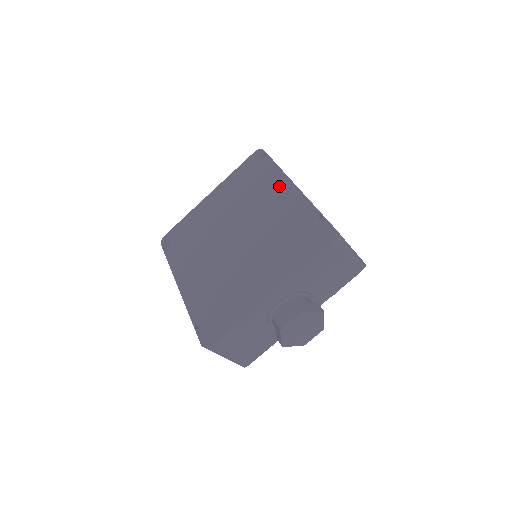
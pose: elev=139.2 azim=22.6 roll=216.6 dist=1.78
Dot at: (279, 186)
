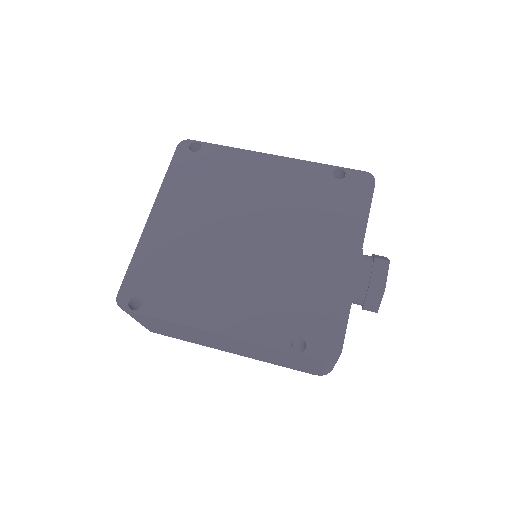
Dot at: (255, 164)
